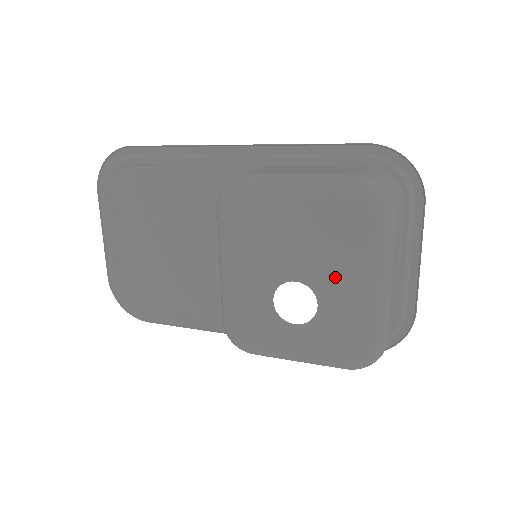
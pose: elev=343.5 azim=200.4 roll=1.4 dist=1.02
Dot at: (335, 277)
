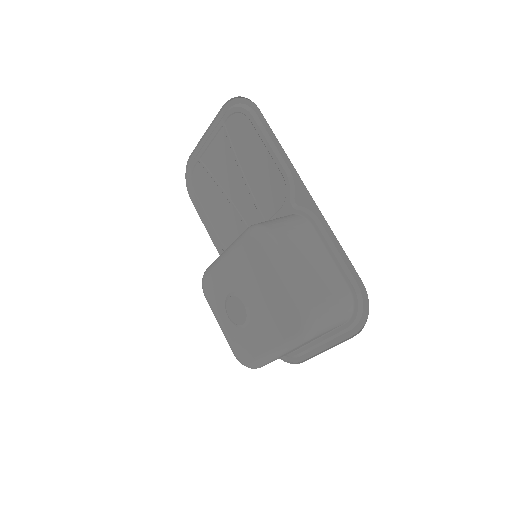
Dot at: (260, 326)
